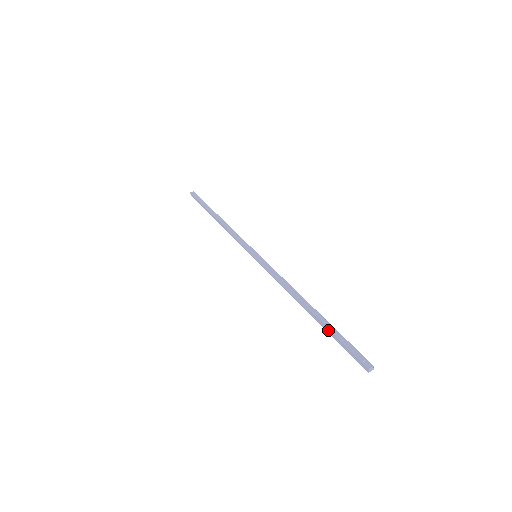
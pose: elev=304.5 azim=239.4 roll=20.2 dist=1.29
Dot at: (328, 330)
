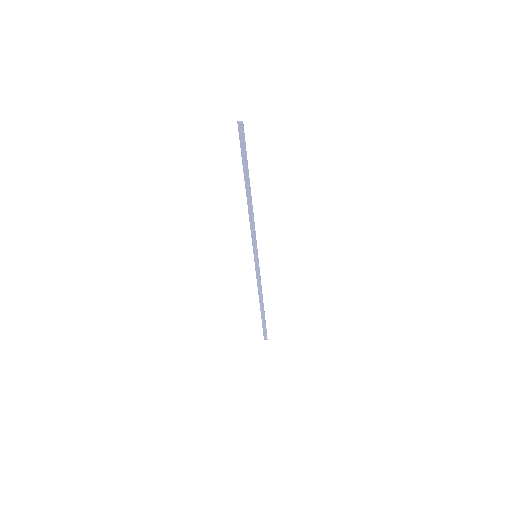
Dot at: occluded
